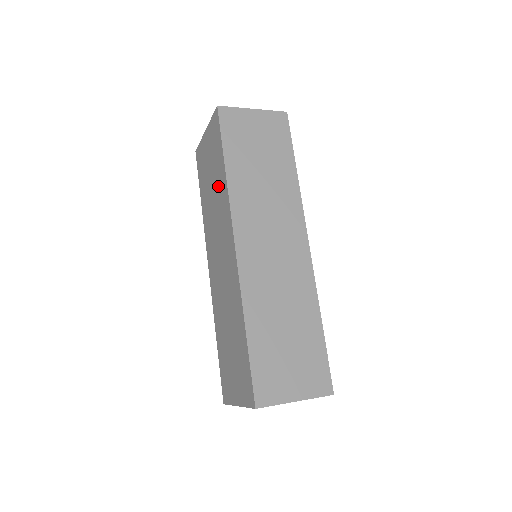
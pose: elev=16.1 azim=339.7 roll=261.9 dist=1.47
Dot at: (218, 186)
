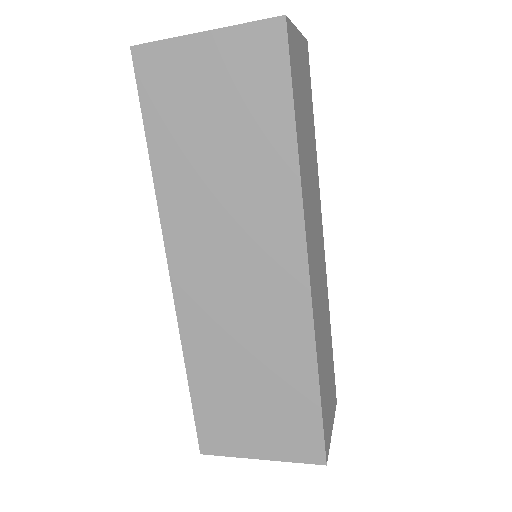
Dot at: (255, 160)
